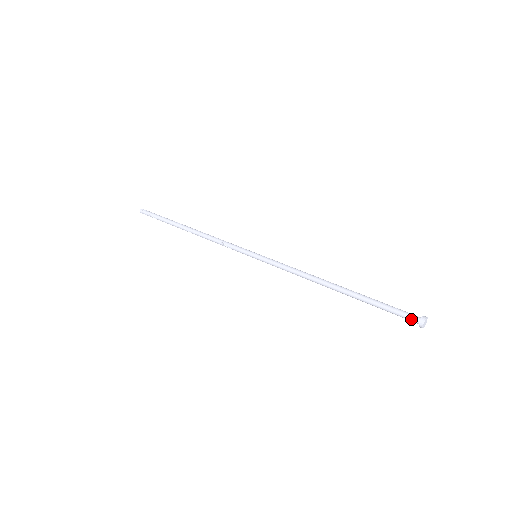
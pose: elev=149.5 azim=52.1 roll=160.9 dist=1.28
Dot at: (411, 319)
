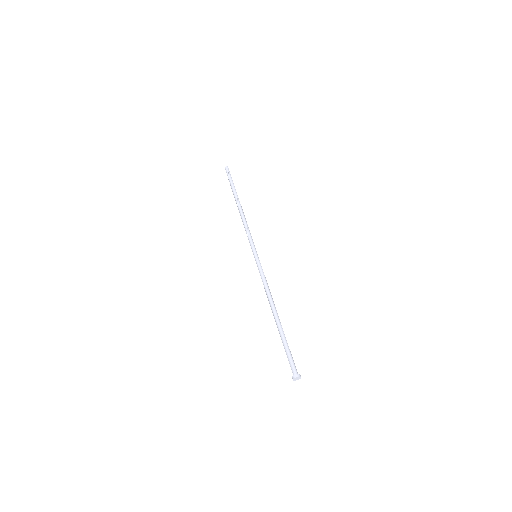
Dot at: (293, 369)
